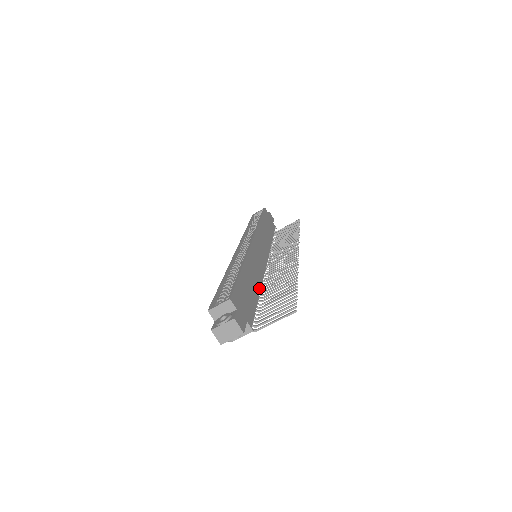
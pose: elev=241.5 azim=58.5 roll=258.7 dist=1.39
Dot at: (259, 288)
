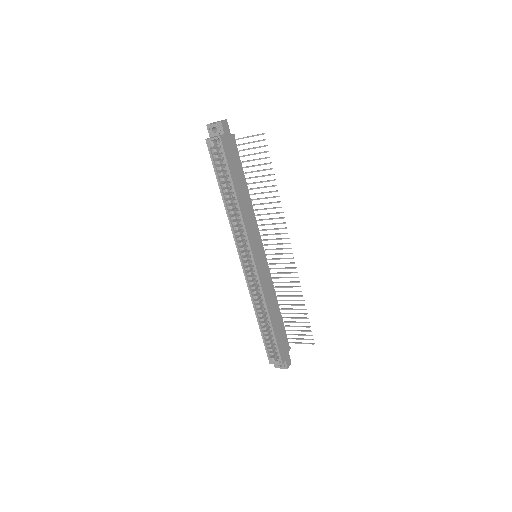
Dot at: (277, 304)
